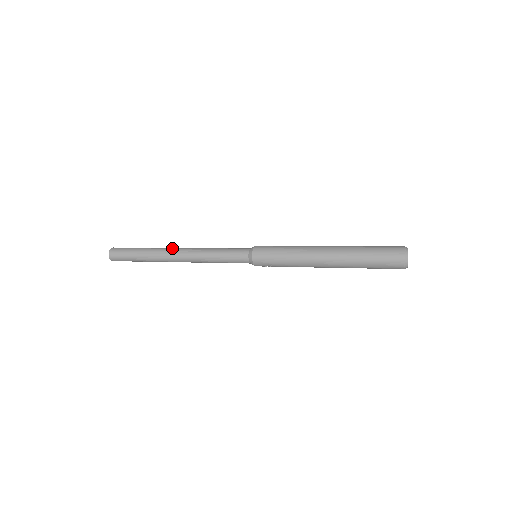
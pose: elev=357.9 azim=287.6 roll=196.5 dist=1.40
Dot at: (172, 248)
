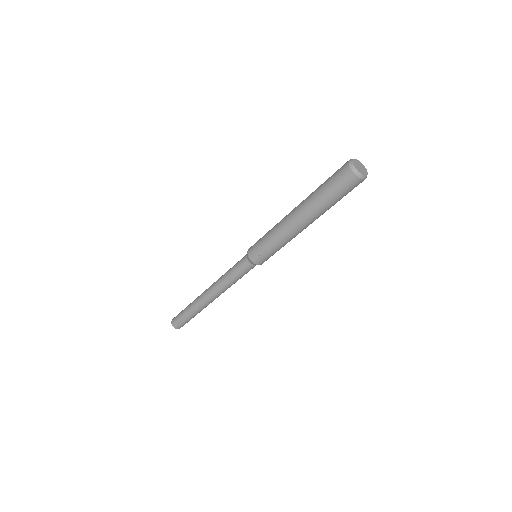
Dot at: occluded
